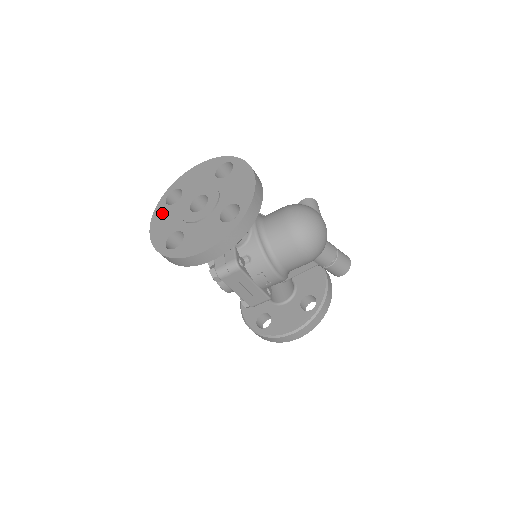
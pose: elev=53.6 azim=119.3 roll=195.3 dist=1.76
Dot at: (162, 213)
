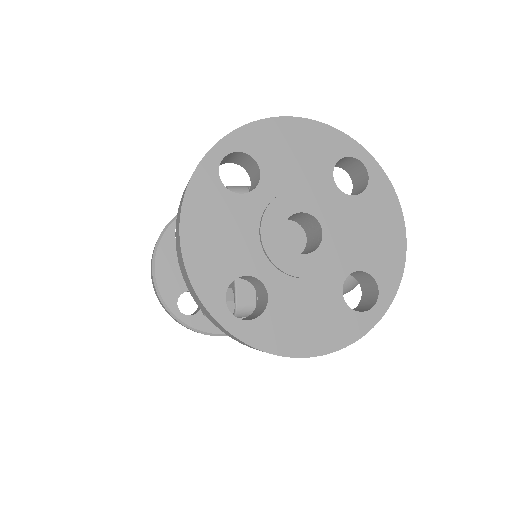
Dot at: (212, 203)
